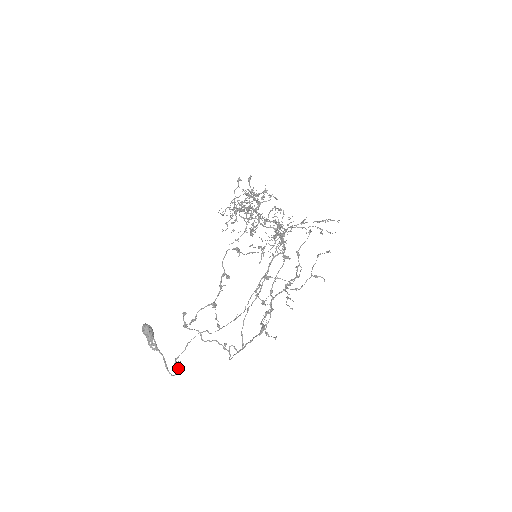
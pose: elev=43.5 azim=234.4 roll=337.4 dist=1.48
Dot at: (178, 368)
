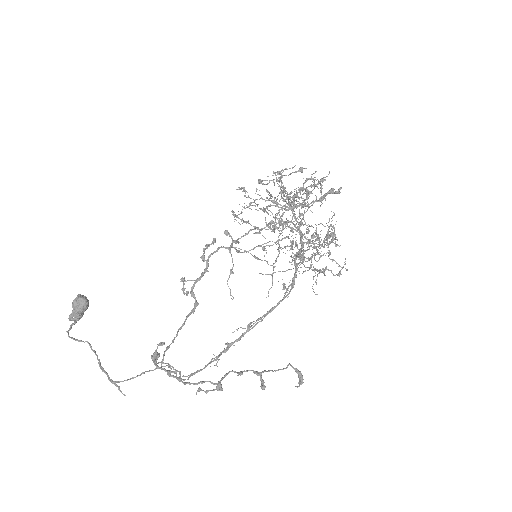
Dot at: (91, 348)
